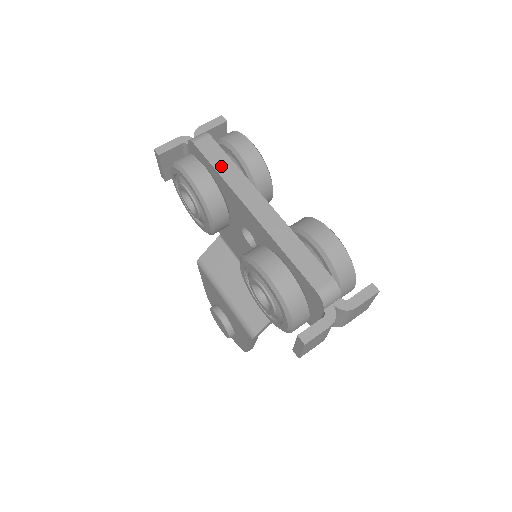
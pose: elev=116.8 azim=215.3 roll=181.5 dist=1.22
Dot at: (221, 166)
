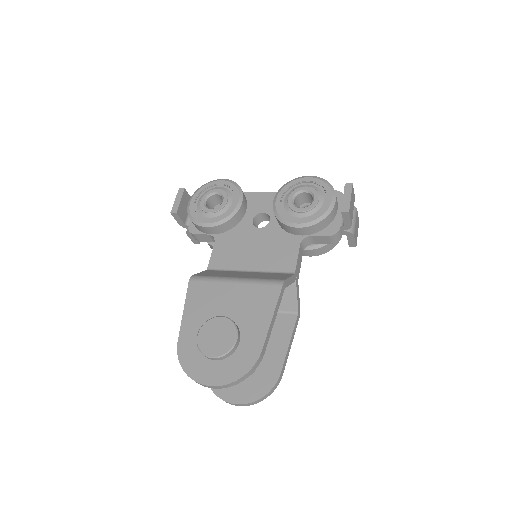
Dot at: occluded
